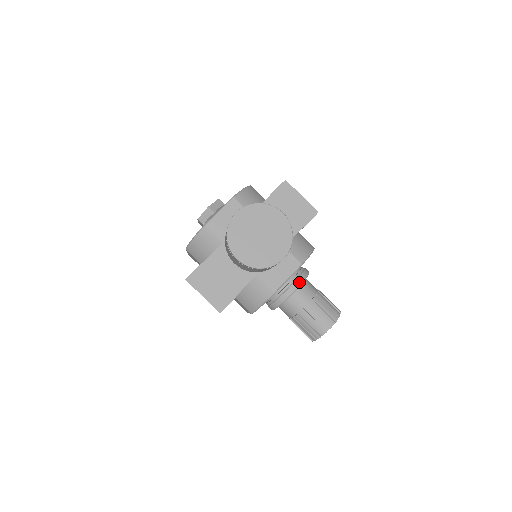
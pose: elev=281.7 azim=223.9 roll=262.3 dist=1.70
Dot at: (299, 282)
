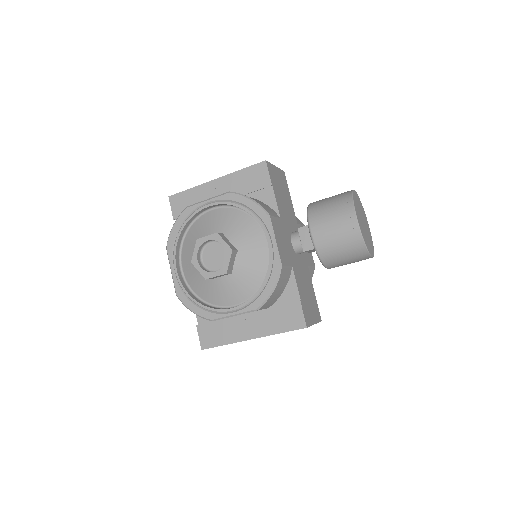
Dot at: occluded
